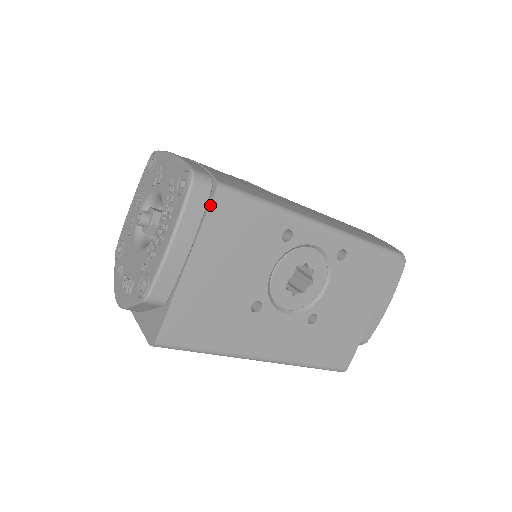
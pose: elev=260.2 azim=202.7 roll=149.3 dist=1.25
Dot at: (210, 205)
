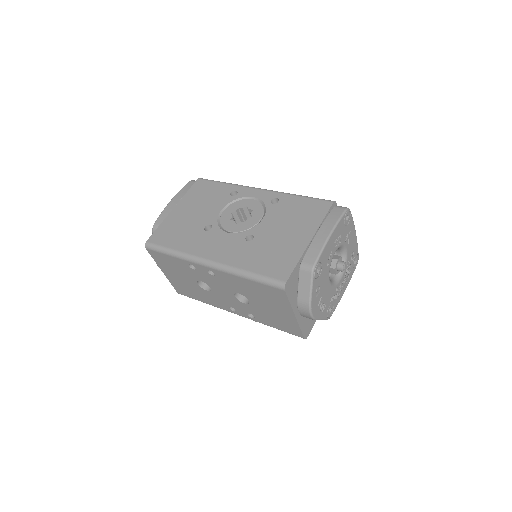
Dot at: (193, 185)
